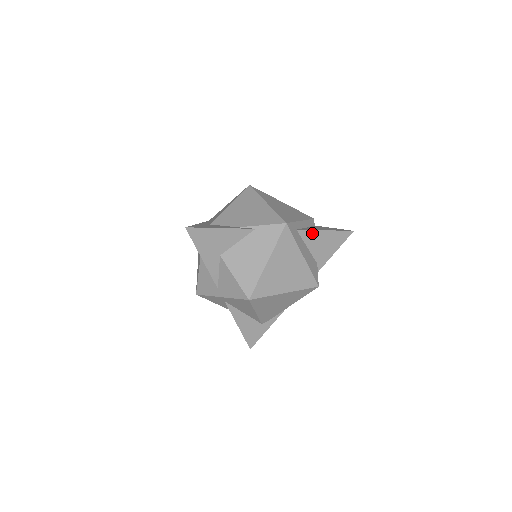
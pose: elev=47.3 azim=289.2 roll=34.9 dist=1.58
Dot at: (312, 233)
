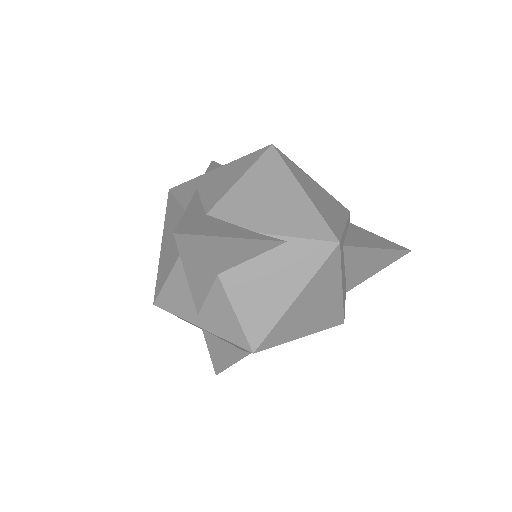
Dot at: (360, 251)
